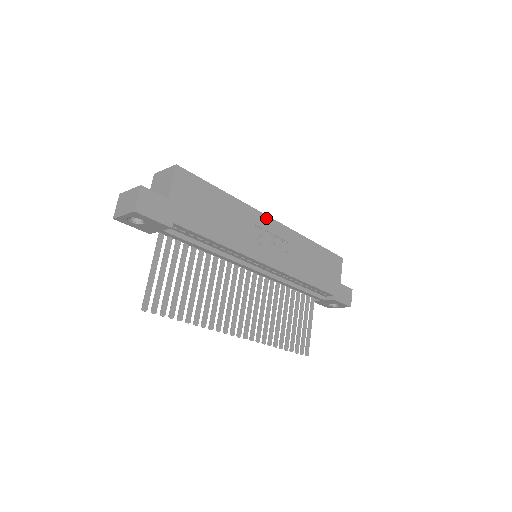
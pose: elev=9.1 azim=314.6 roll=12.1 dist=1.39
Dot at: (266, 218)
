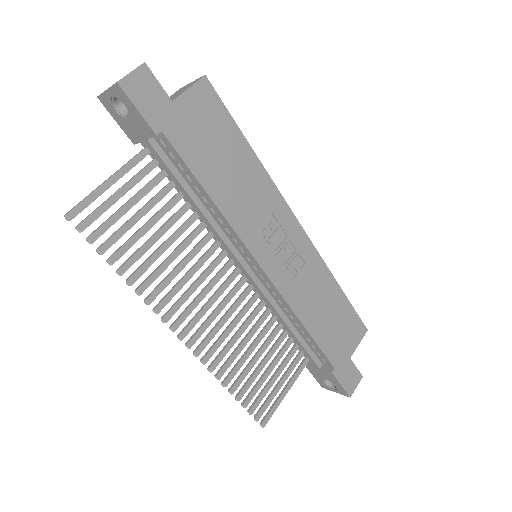
Dot at: (290, 214)
